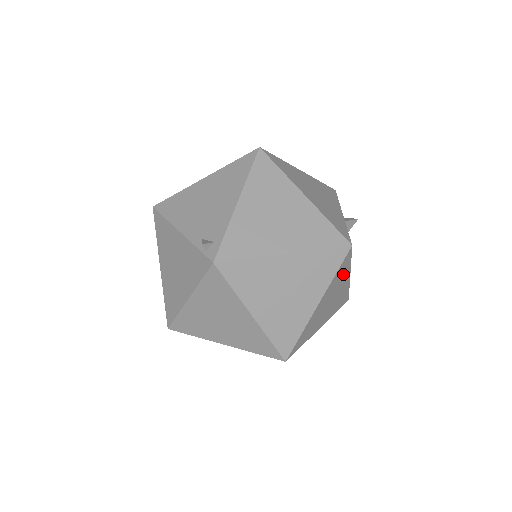
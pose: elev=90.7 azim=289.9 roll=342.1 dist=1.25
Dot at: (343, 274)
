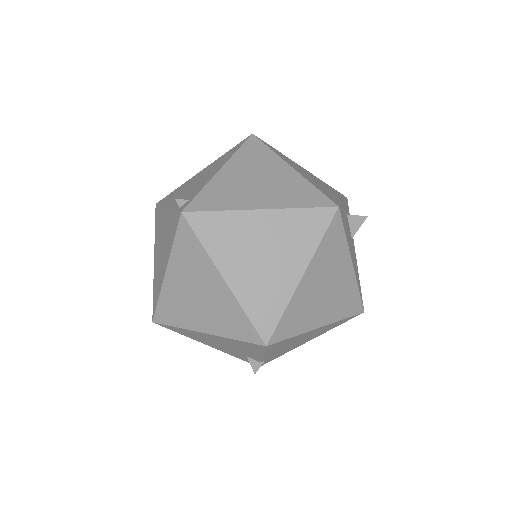
Dot at: (337, 251)
